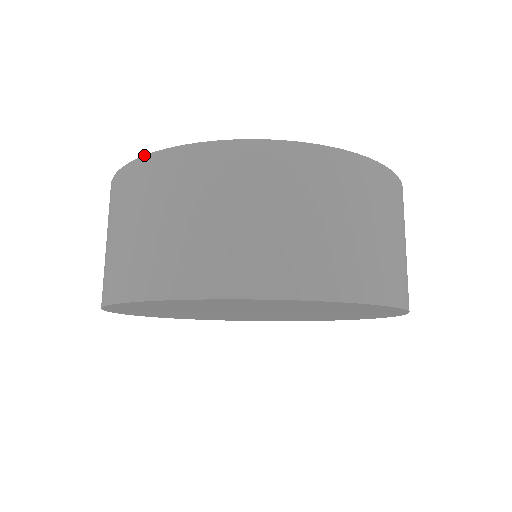
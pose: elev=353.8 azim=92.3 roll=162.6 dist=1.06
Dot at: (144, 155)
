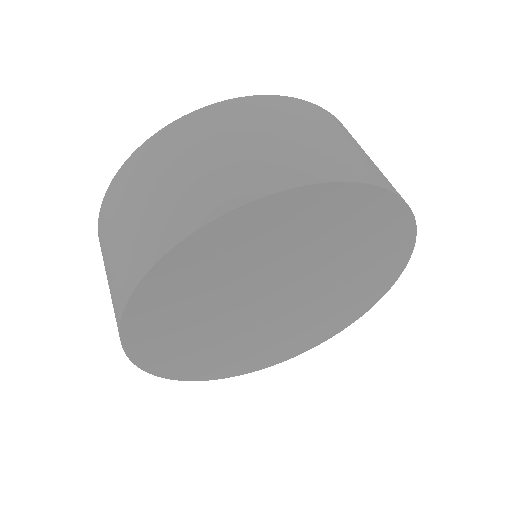
Dot at: (200, 108)
